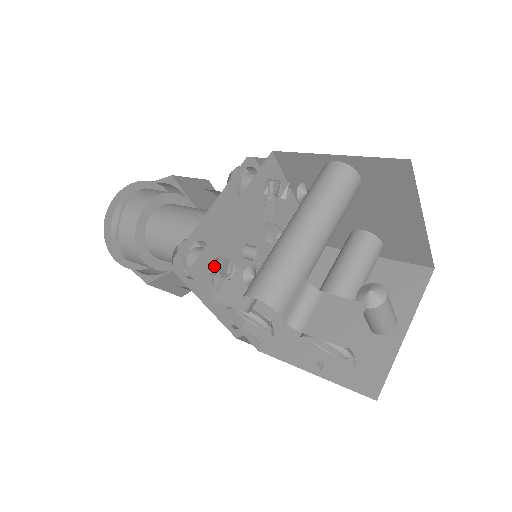
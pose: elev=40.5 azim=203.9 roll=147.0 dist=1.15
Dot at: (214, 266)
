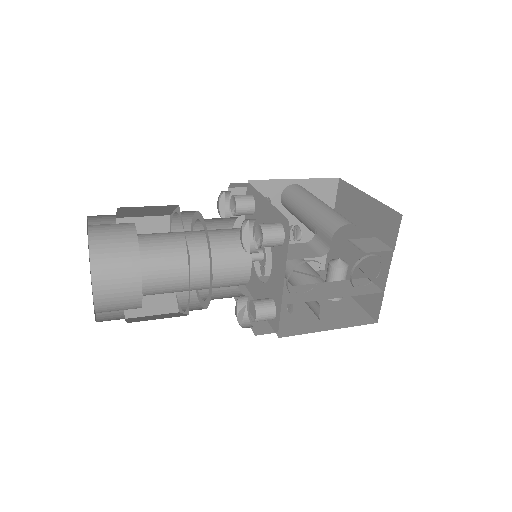
Dot at: occluded
